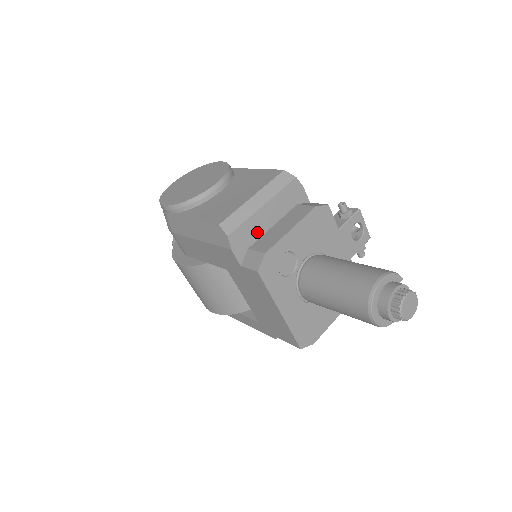
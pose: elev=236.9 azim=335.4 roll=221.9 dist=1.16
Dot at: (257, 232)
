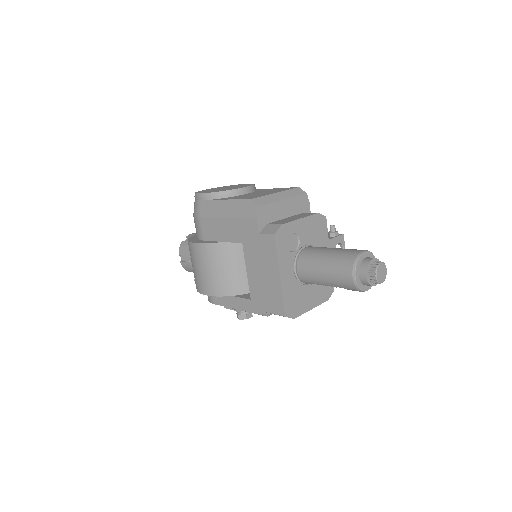
Dot at: (275, 216)
